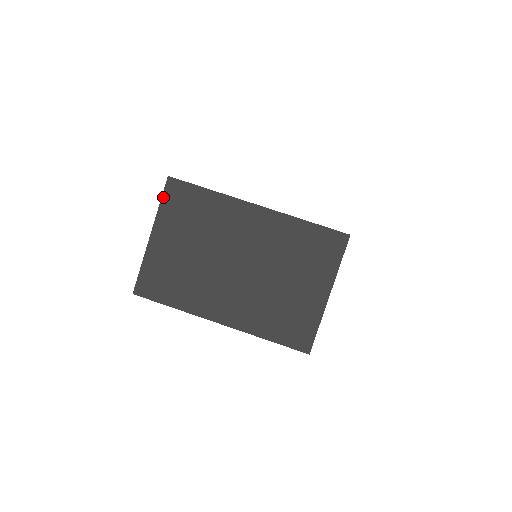
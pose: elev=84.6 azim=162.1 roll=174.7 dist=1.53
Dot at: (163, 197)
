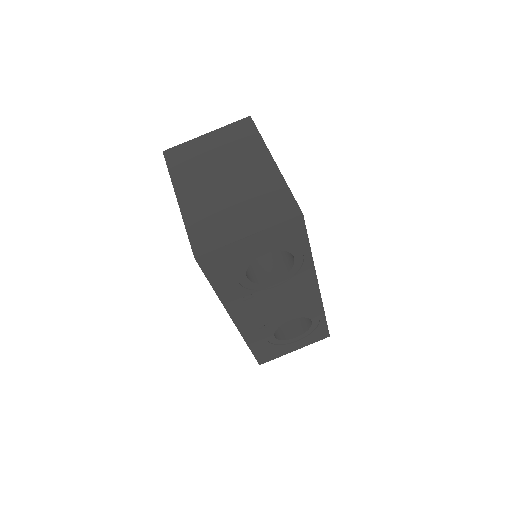
Dot at: (236, 122)
